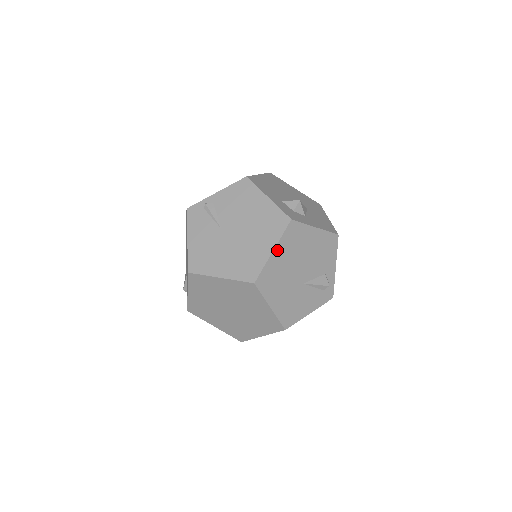
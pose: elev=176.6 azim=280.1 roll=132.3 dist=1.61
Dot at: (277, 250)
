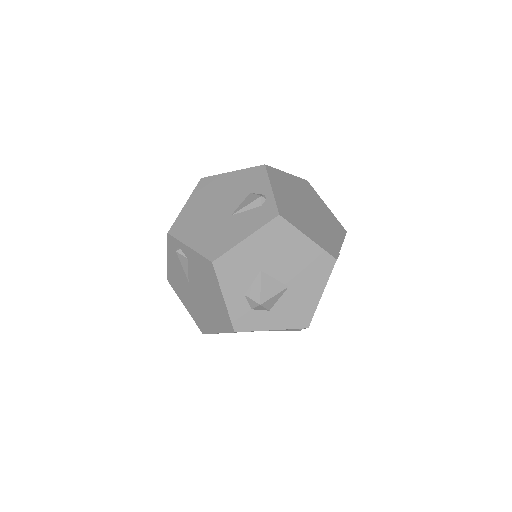
Dot at: occluded
